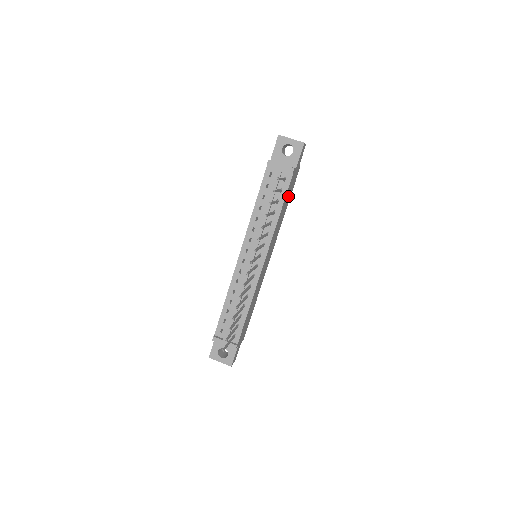
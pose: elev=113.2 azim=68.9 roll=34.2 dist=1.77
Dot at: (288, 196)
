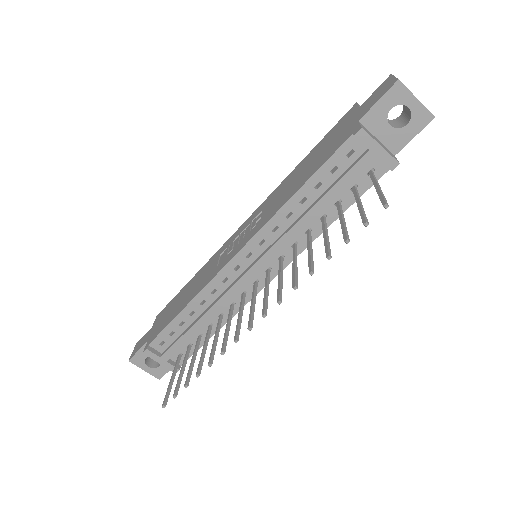
Dot at: occluded
